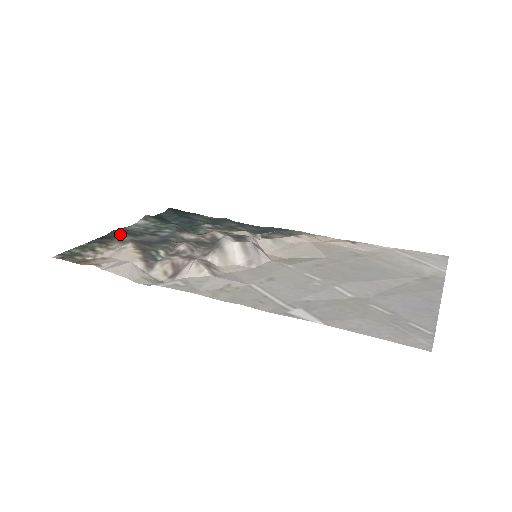
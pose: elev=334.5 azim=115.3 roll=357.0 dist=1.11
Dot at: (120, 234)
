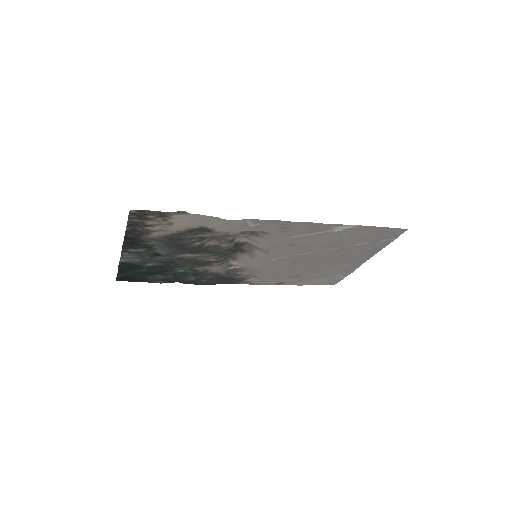
Dot at: (138, 241)
